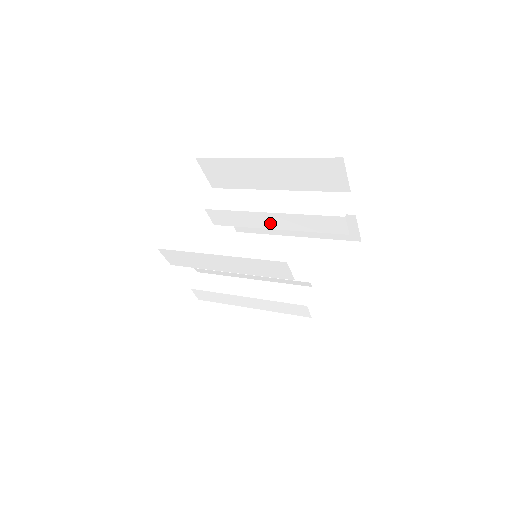
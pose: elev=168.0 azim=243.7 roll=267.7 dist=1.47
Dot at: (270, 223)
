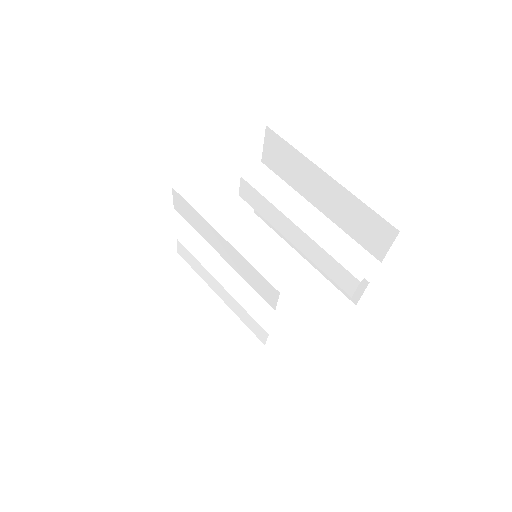
Dot at: (290, 233)
